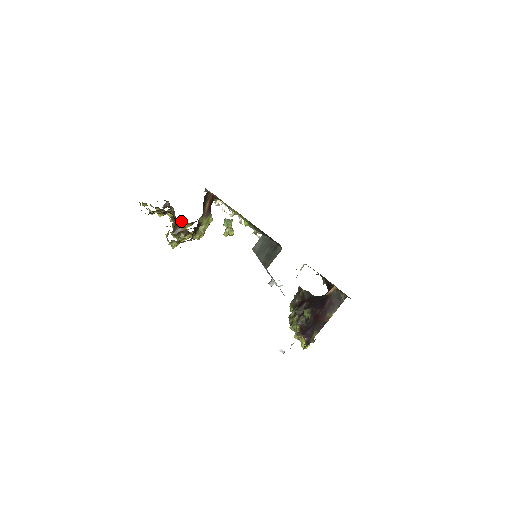
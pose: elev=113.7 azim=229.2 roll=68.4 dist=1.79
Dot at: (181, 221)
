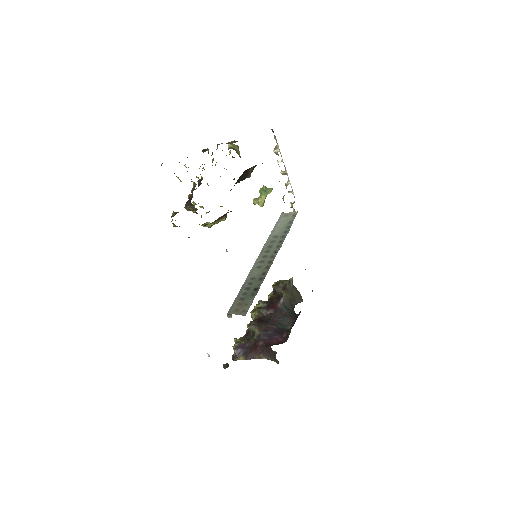
Dot at: (194, 205)
